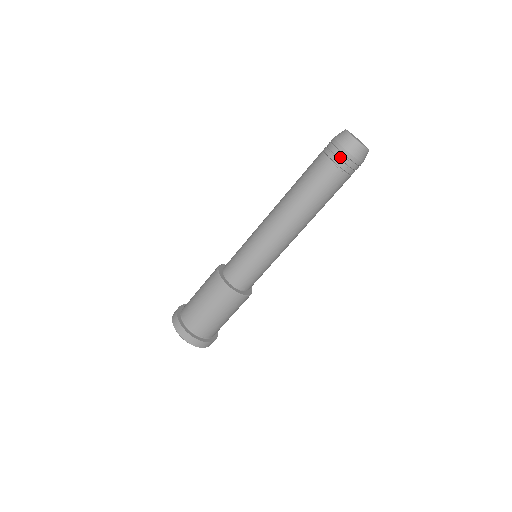
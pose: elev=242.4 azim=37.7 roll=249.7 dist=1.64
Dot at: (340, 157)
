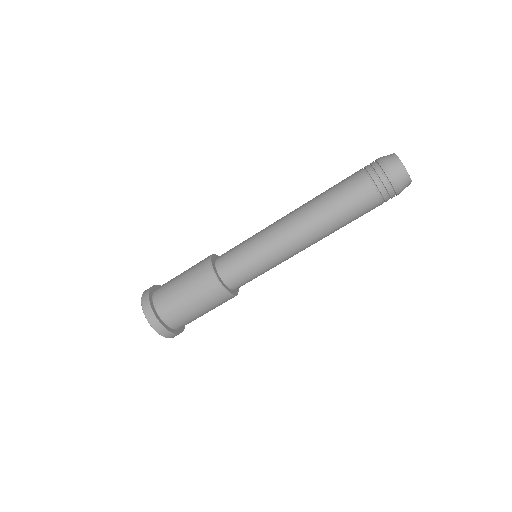
Dot at: (374, 166)
